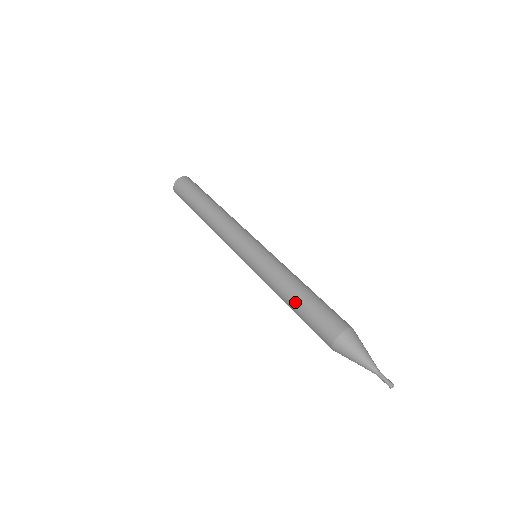
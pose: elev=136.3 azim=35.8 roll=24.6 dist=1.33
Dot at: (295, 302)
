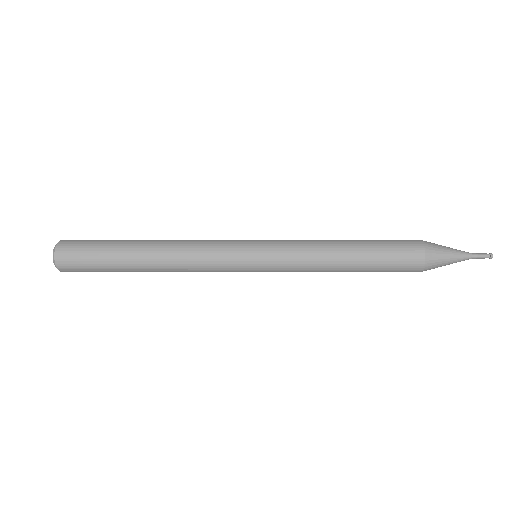
Dot at: (356, 251)
